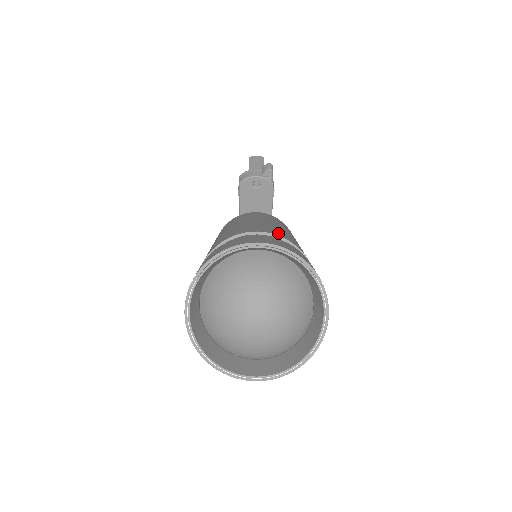
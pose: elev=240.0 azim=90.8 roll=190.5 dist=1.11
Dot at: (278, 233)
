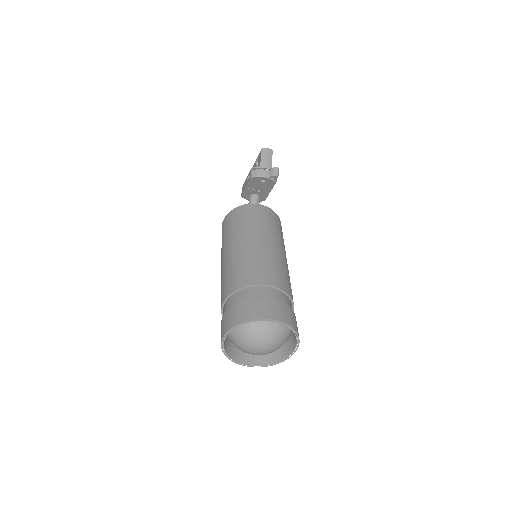
Dot at: (279, 281)
